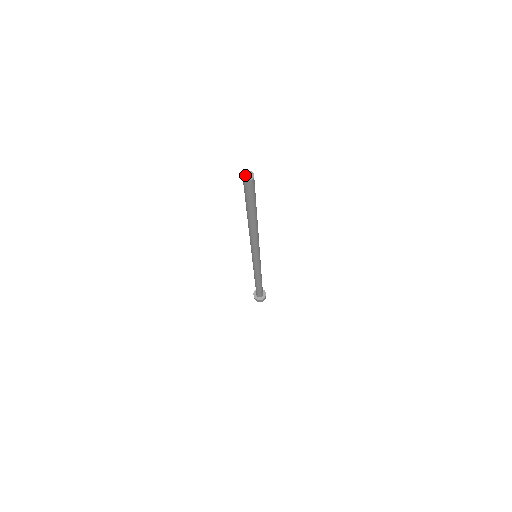
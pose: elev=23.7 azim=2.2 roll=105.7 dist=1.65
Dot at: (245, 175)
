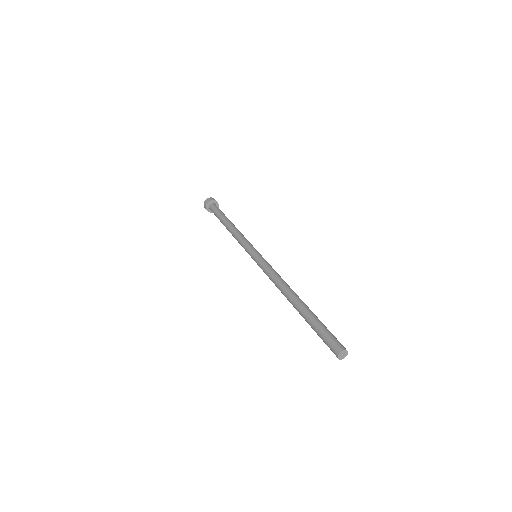
Dot at: (342, 354)
